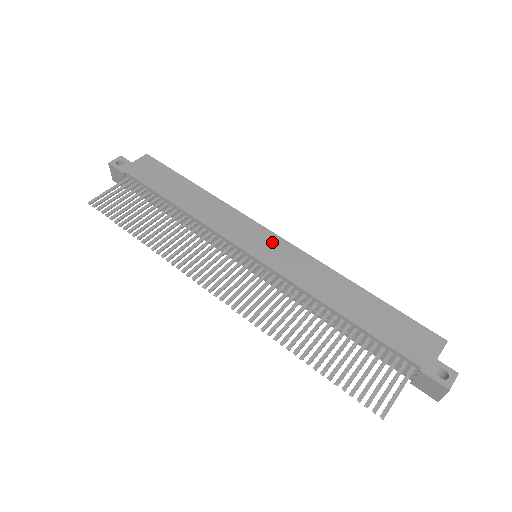
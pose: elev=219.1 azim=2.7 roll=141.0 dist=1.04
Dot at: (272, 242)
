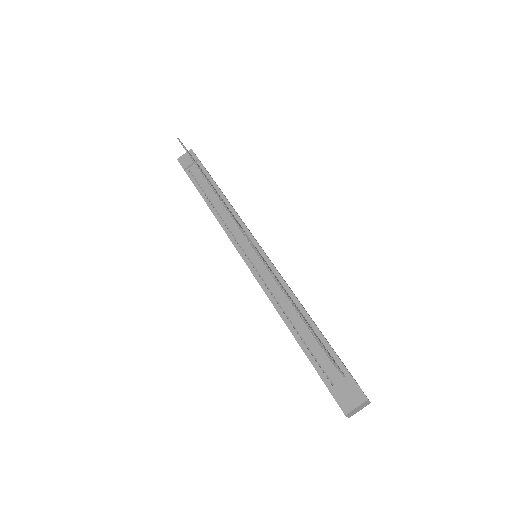
Dot at: occluded
